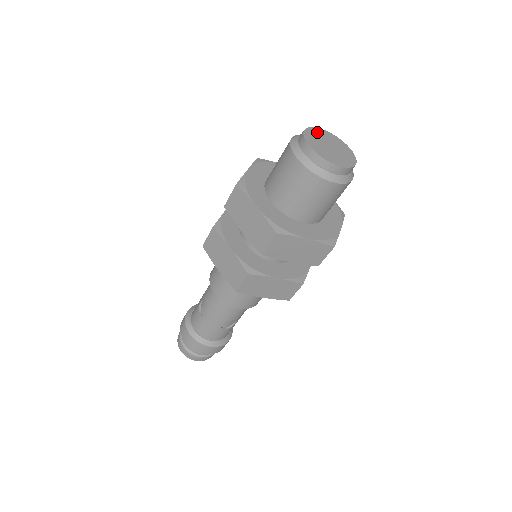
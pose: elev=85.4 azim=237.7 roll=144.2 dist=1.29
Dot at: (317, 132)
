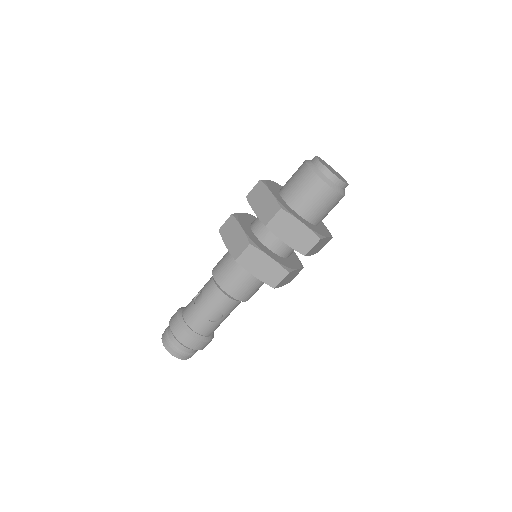
Dot at: (325, 162)
